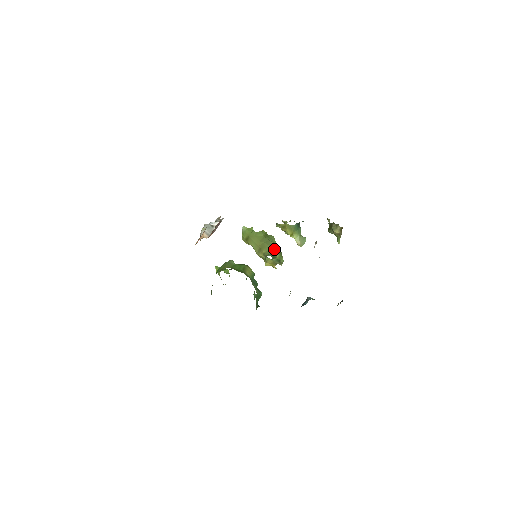
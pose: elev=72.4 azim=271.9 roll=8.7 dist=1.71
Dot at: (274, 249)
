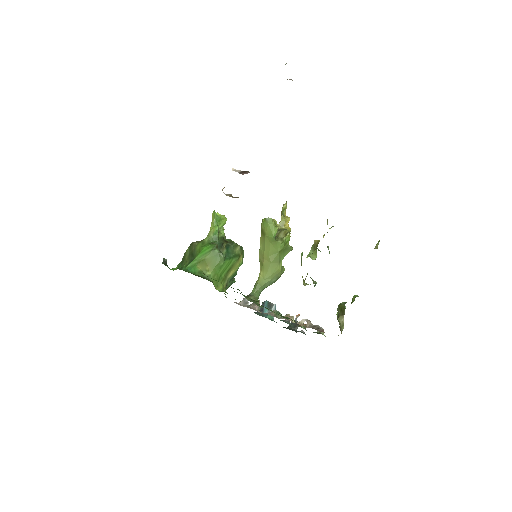
Dot at: (273, 279)
